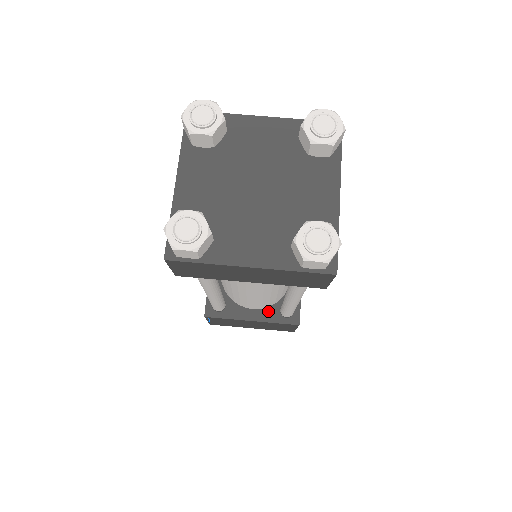
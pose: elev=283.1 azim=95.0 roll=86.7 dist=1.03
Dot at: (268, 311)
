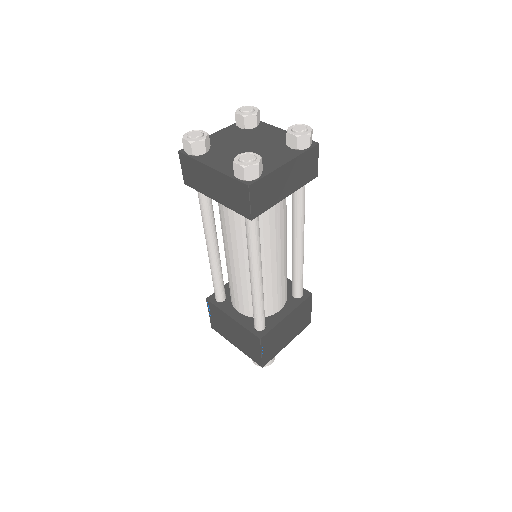
Dot at: (247, 319)
